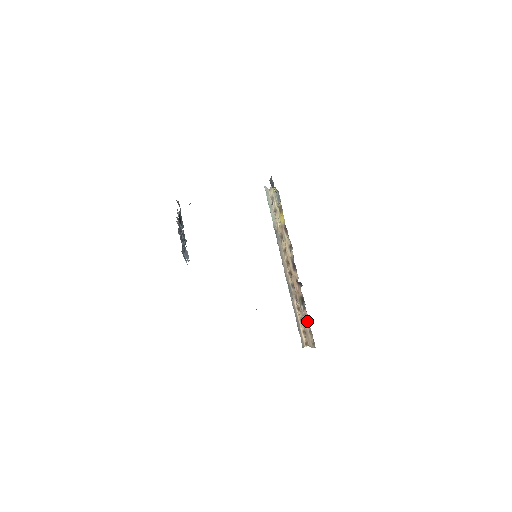
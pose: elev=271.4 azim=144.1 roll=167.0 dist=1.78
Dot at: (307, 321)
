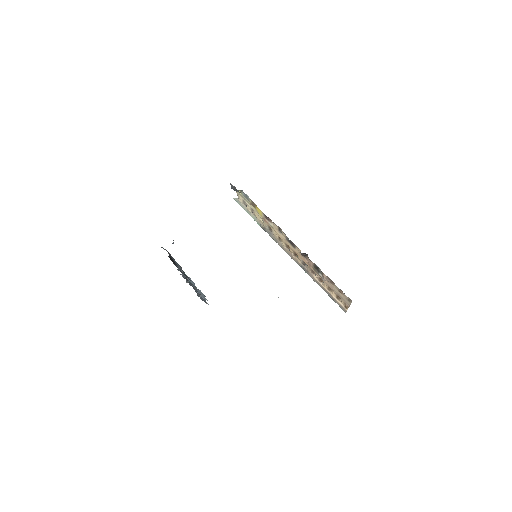
Dot at: (331, 284)
